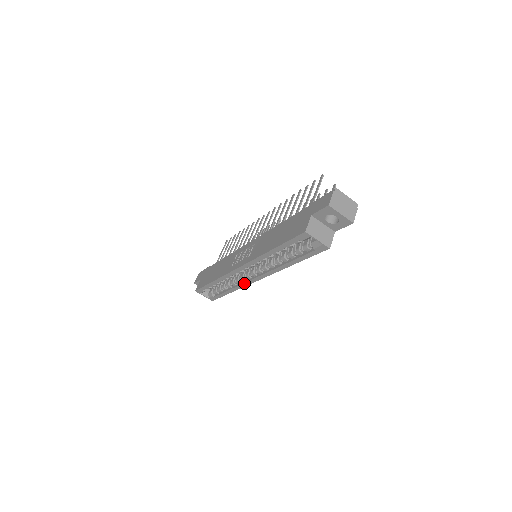
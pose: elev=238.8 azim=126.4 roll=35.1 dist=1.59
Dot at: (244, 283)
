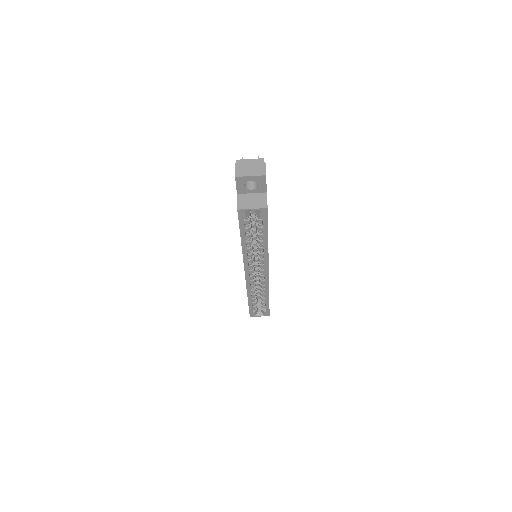
Dot at: (265, 284)
